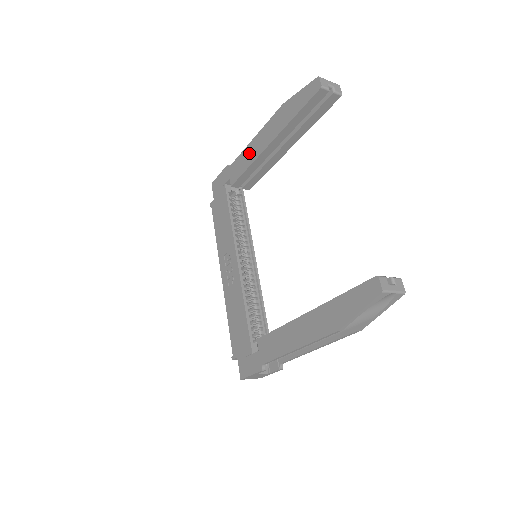
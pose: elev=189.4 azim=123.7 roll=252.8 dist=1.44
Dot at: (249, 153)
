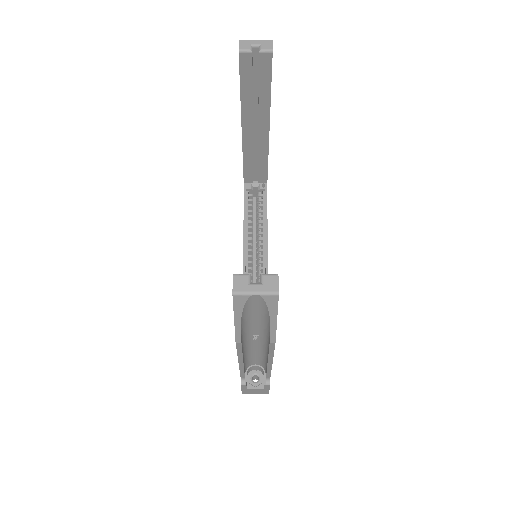
Dot at: occluded
